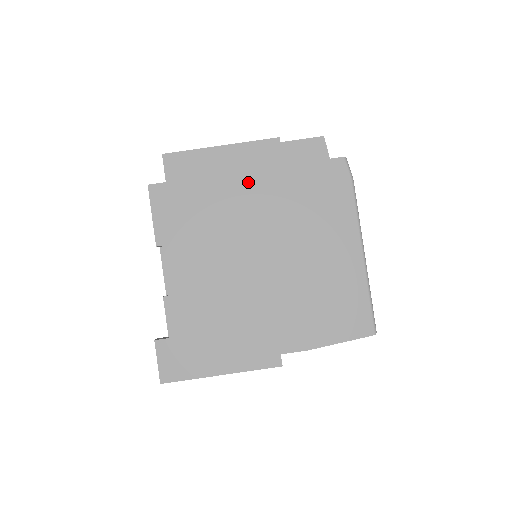
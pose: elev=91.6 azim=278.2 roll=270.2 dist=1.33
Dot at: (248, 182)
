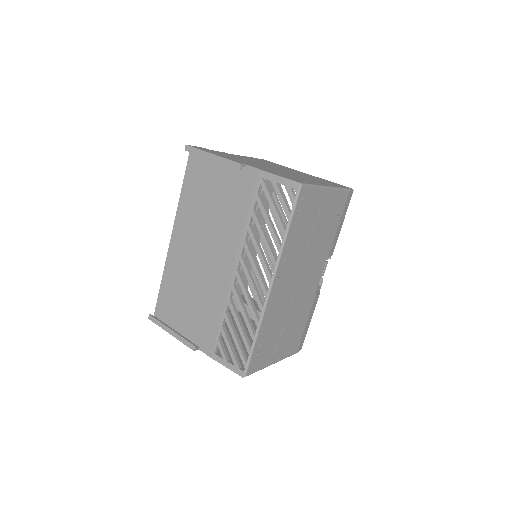
Dot at: occluded
